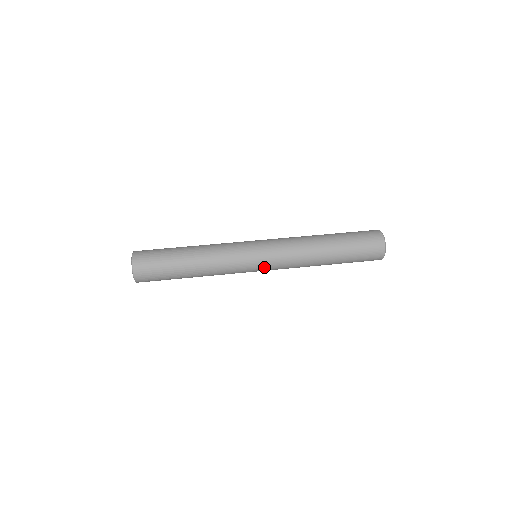
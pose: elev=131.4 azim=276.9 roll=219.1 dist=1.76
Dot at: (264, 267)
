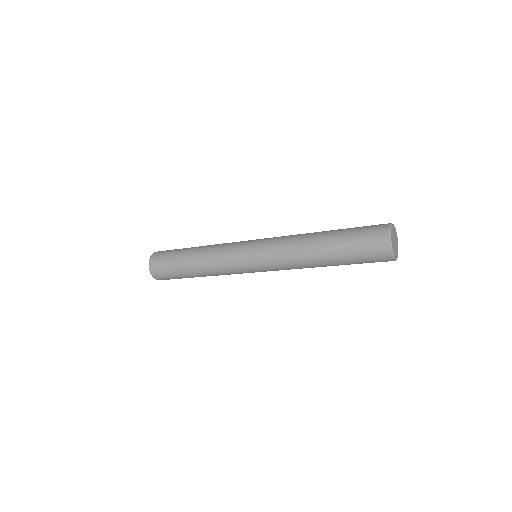
Dot at: (254, 248)
